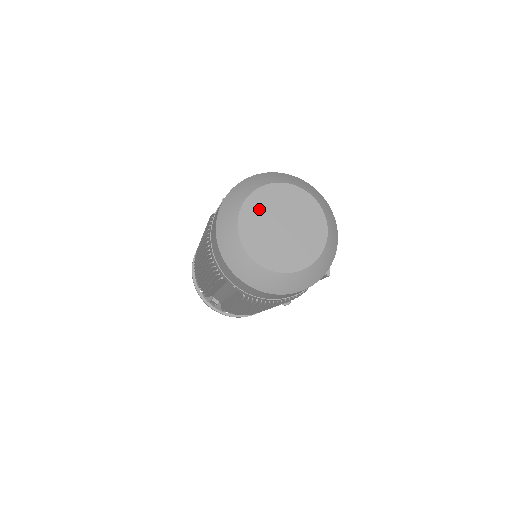
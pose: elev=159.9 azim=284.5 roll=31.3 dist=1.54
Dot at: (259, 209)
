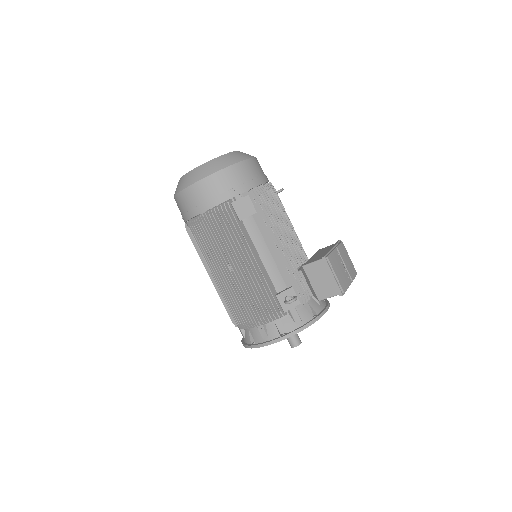
Dot at: occluded
